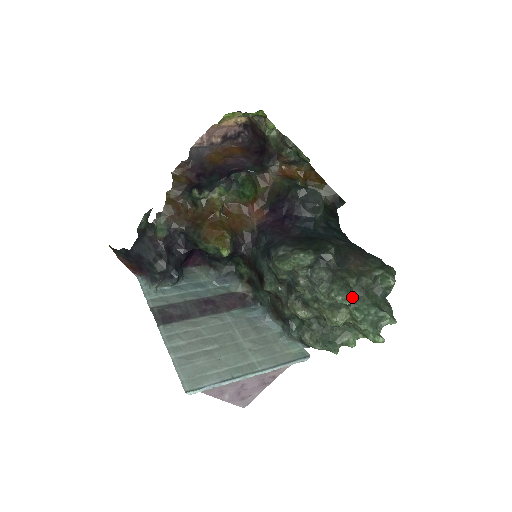
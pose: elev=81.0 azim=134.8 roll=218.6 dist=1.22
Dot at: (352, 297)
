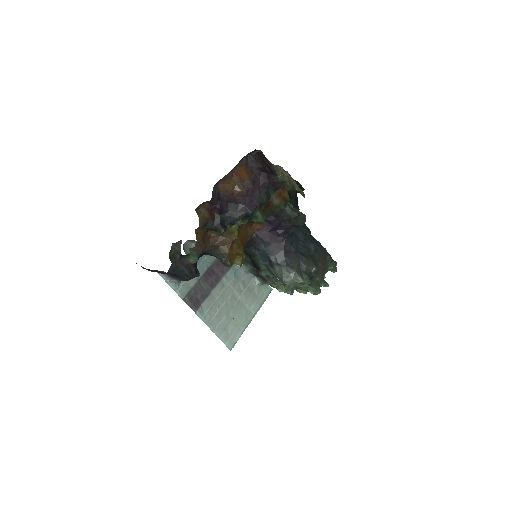
Dot at: occluded
